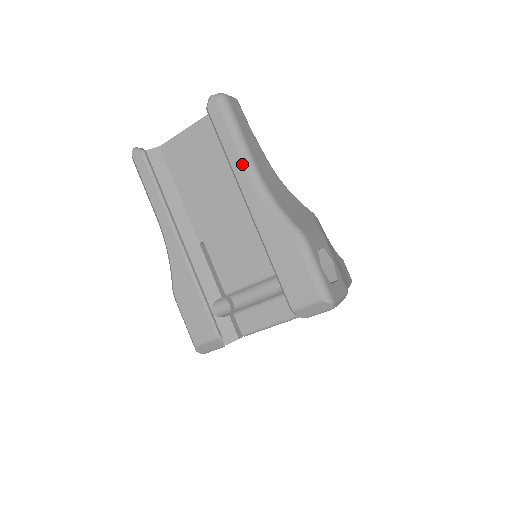
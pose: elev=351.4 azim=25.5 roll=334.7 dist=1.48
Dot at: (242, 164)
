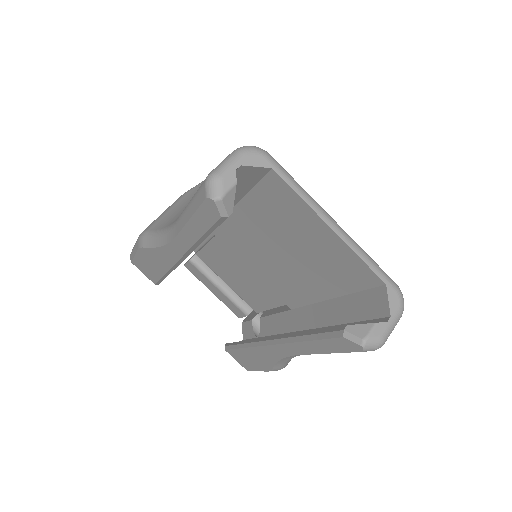
Dot at: (302, 354)
